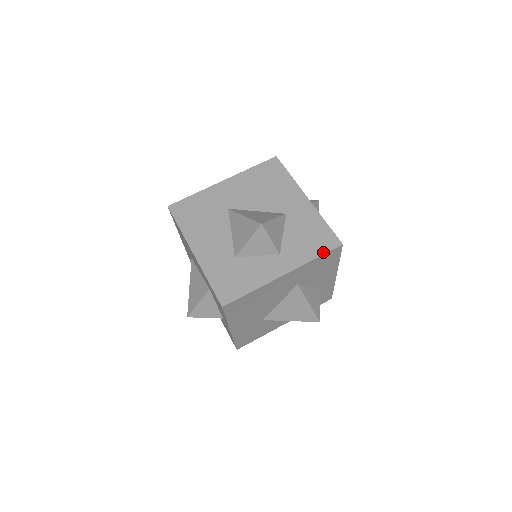
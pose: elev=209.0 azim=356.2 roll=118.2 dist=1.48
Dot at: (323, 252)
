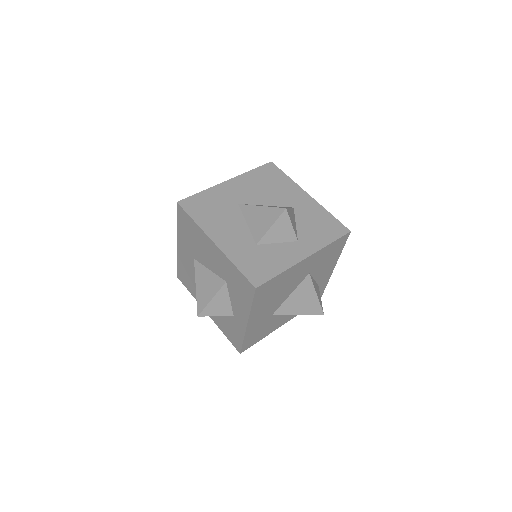
Dot at: (336, 238)
